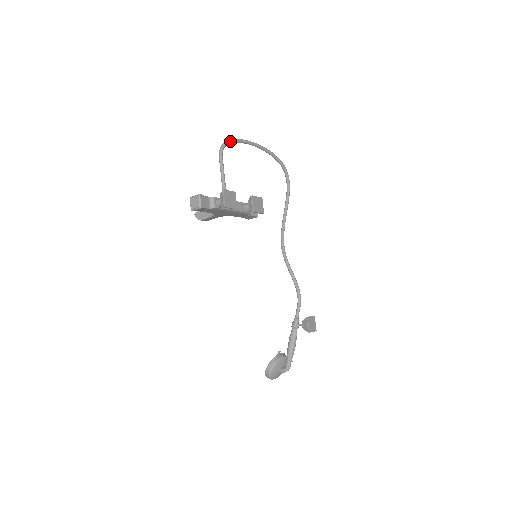
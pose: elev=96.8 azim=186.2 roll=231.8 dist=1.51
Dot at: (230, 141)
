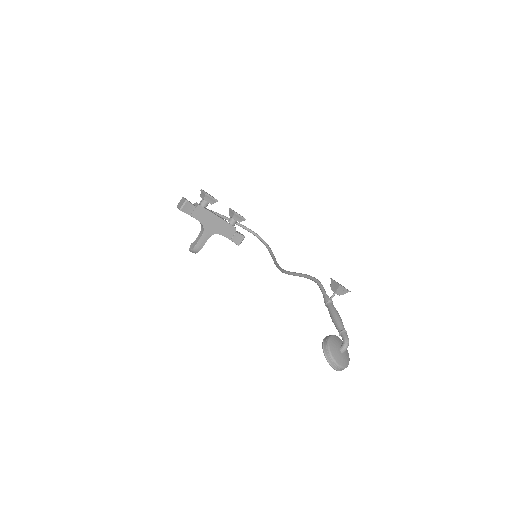
Dot at: occluded
